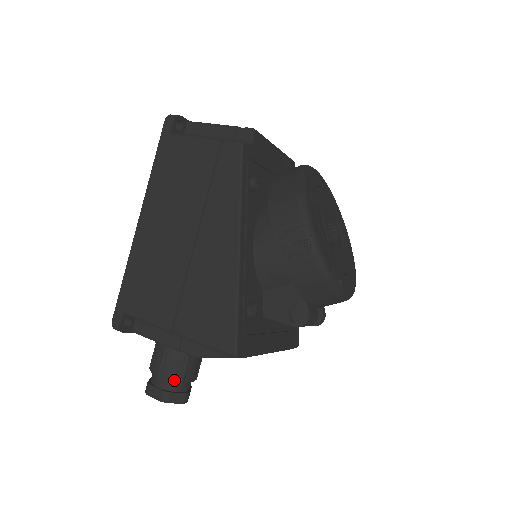
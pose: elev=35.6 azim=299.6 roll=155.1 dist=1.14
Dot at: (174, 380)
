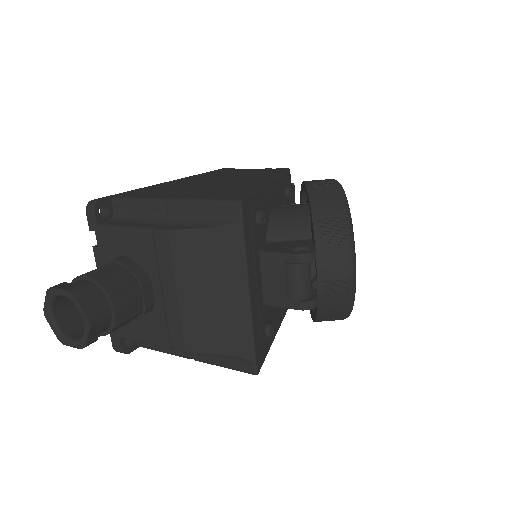
Dot at: (103, 285)
